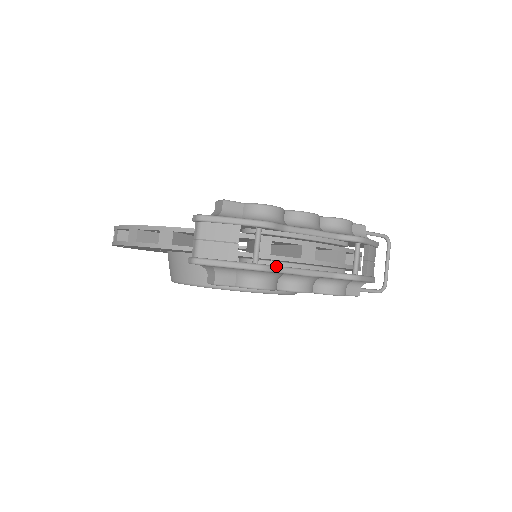
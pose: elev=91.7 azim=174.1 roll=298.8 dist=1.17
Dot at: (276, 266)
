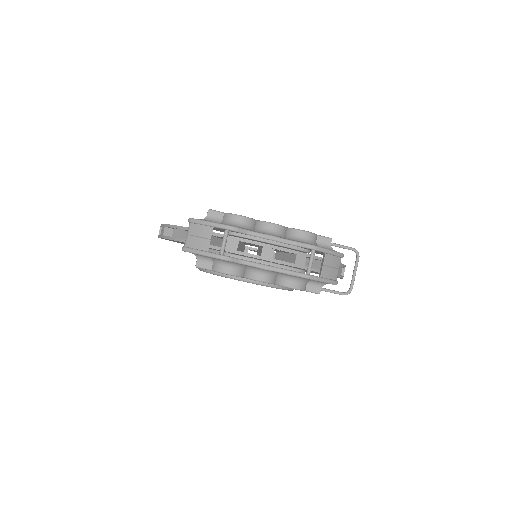
Dot at: (236, 258)
